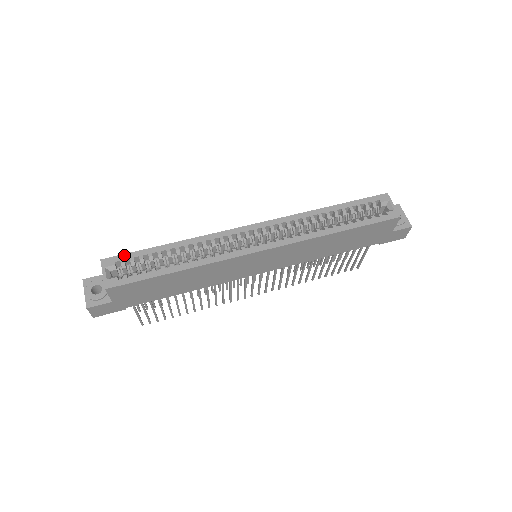
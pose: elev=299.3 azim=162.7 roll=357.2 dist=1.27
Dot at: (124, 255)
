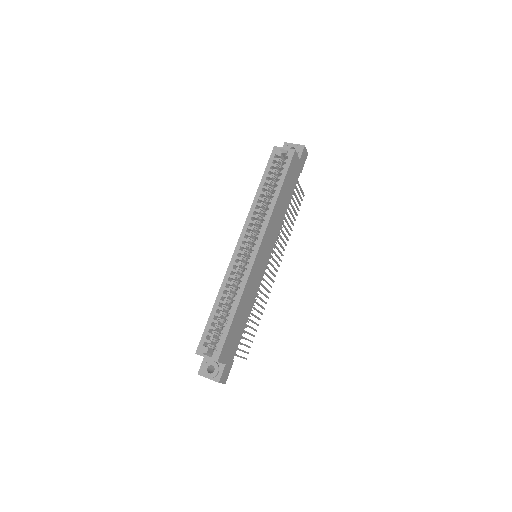
Dot at: (202, 337)
